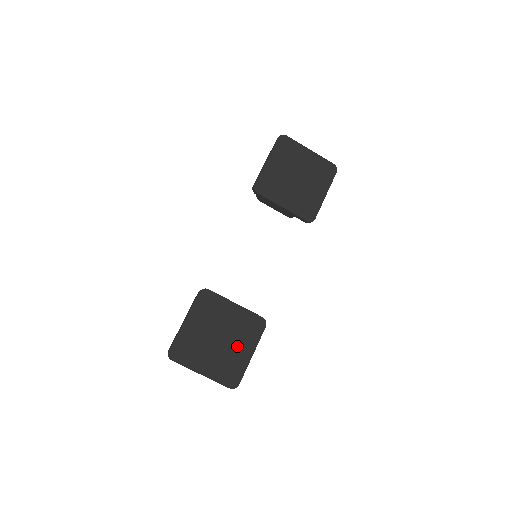
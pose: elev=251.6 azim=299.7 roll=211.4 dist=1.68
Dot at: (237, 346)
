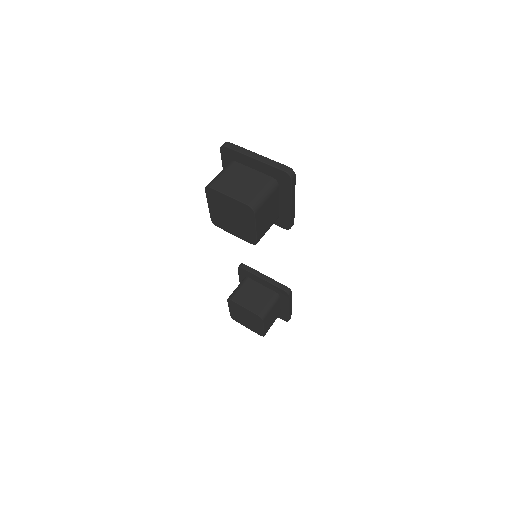
Dot at: occluded
